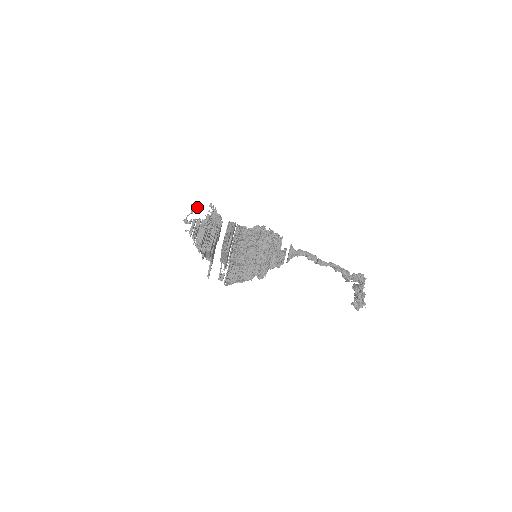
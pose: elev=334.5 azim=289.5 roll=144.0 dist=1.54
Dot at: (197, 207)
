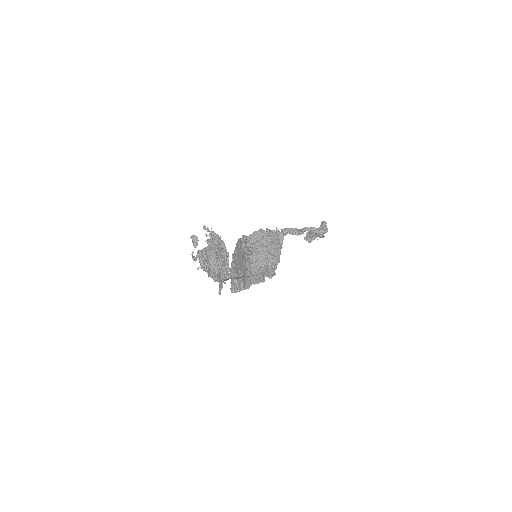
Dot at: (197, 238)
